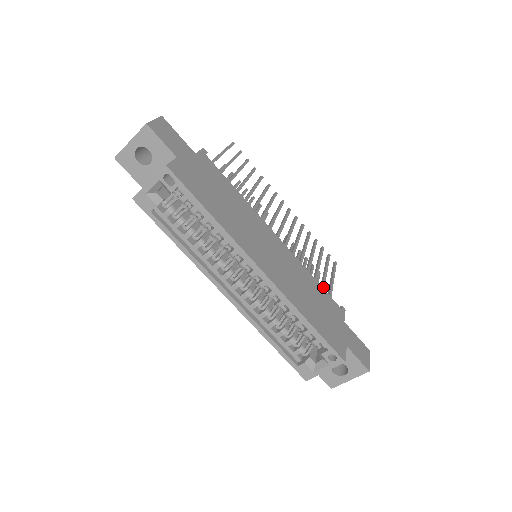
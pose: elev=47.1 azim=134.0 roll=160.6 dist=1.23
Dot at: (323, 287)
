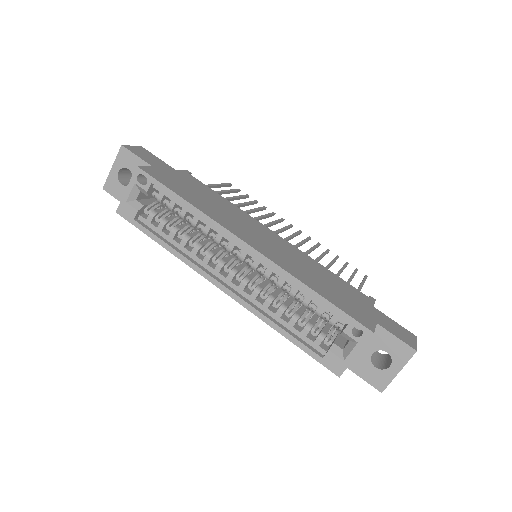
Dot at: occluded
